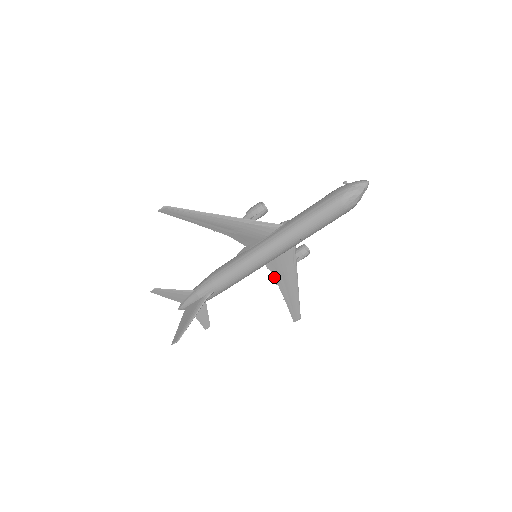
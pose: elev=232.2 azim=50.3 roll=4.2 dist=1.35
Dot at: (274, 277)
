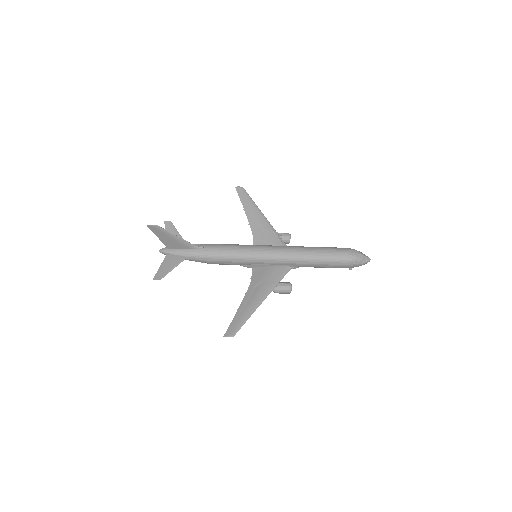
Dot at: (249, 286)
